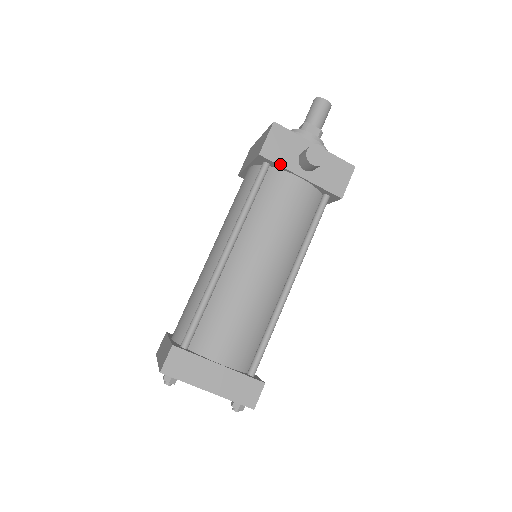
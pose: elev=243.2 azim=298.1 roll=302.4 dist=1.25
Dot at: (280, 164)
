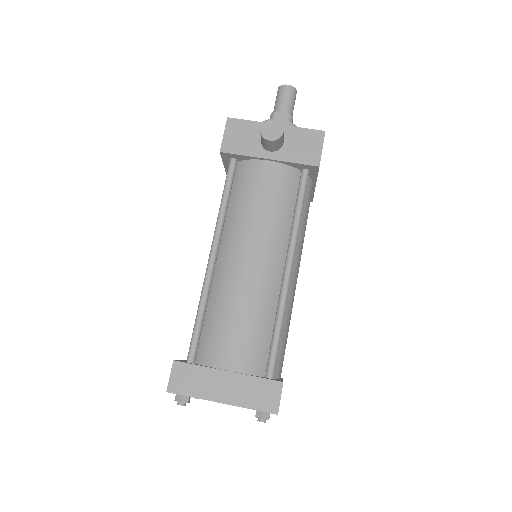
Dot at: (243, 154)
